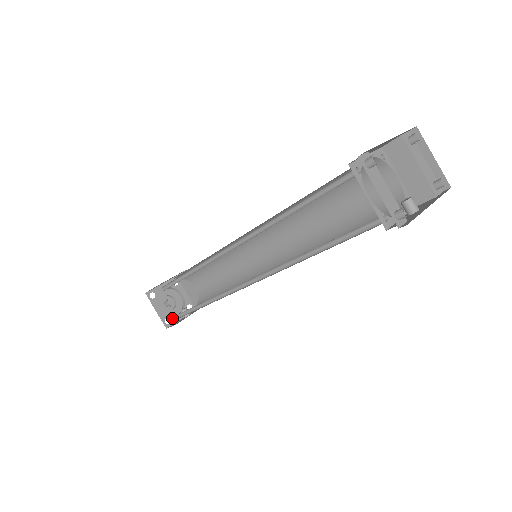
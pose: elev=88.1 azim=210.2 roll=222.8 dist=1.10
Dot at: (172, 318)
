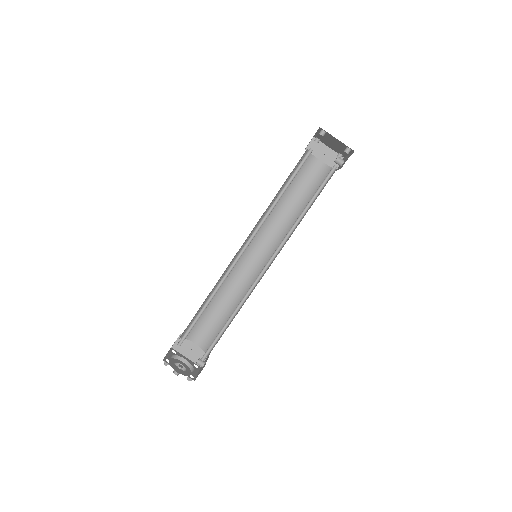
Dot at: (192, 374)
